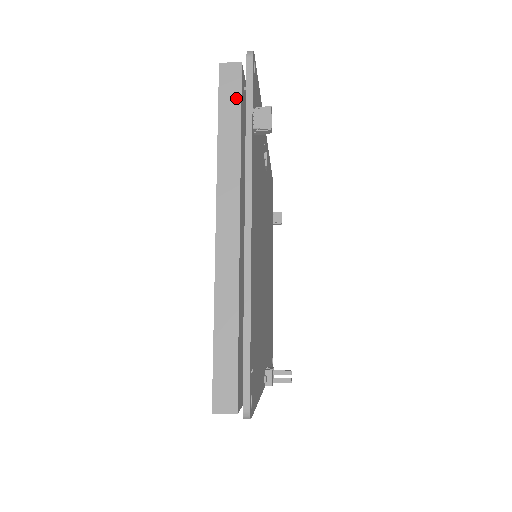
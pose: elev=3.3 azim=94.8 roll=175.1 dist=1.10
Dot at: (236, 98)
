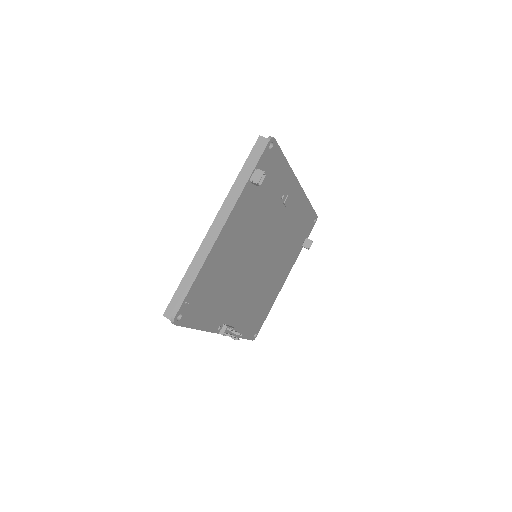
Dot at: occluded
